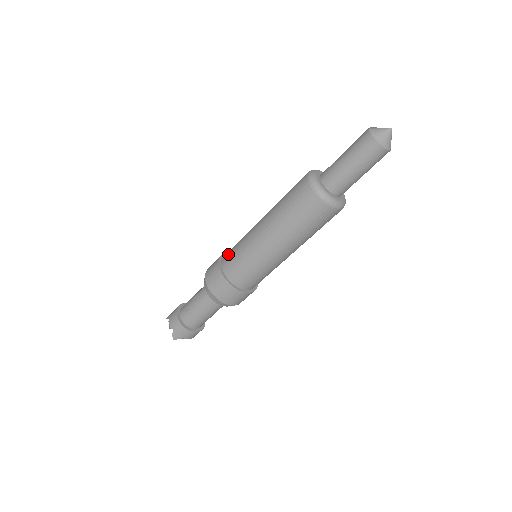
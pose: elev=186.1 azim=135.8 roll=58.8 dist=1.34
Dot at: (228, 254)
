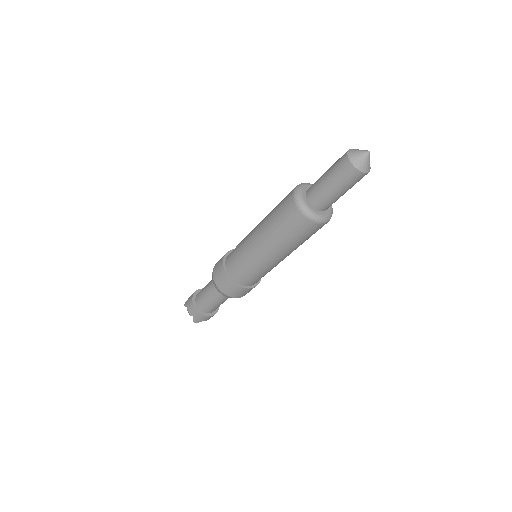
Dot at: (230, 259)
